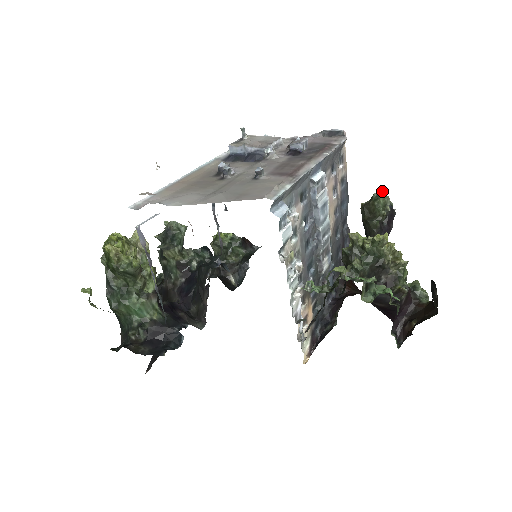
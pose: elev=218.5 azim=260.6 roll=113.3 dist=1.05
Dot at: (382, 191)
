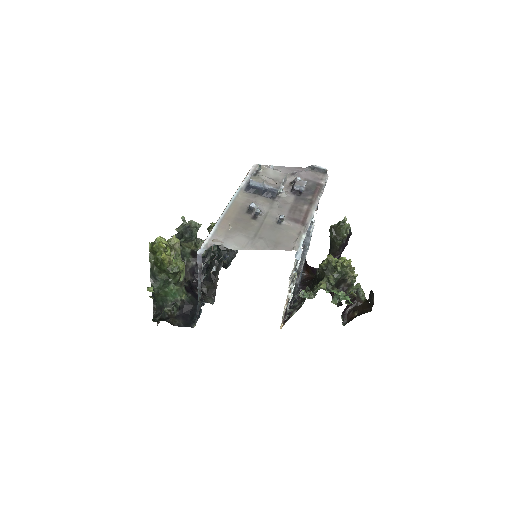
Dot at: (346, 220)
